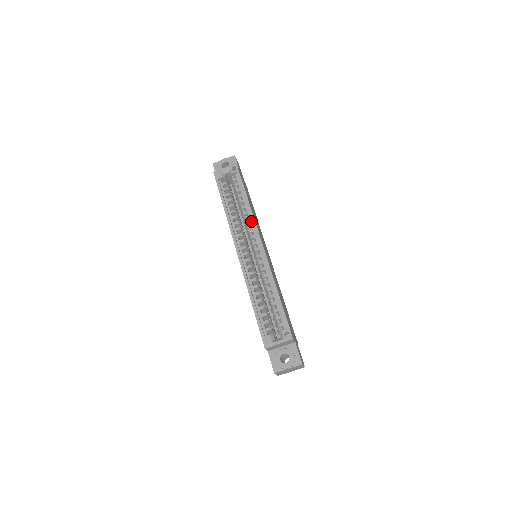
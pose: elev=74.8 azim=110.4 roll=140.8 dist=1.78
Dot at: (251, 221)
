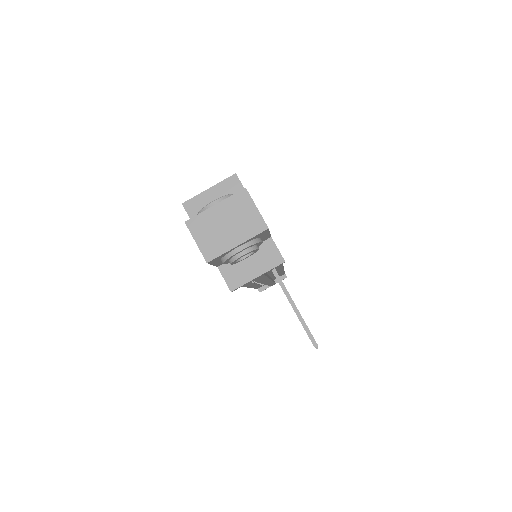
Dot at: occluded
